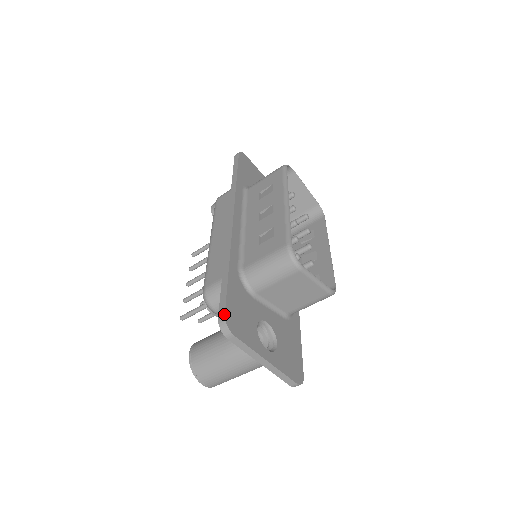
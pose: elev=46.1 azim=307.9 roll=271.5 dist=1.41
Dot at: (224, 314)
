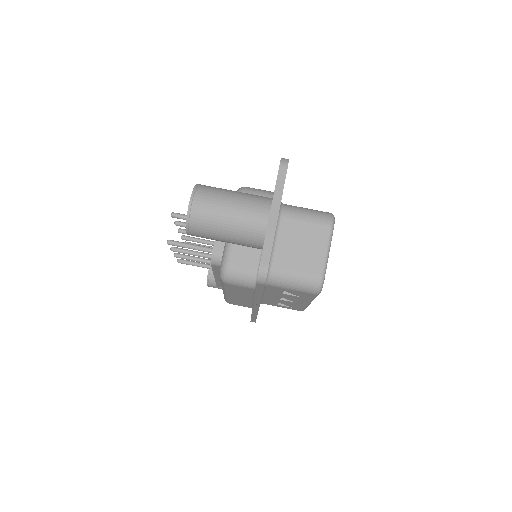
Dot at: occluded
